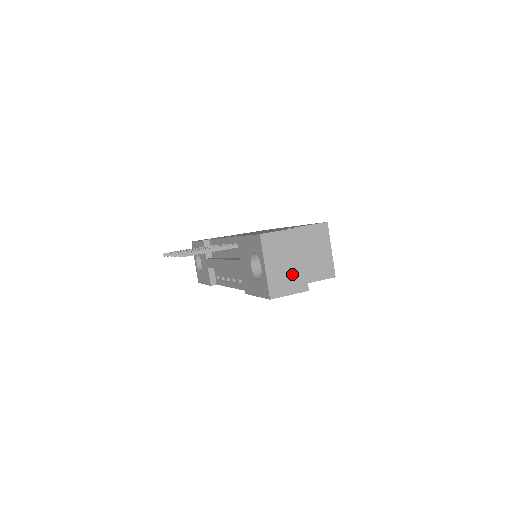
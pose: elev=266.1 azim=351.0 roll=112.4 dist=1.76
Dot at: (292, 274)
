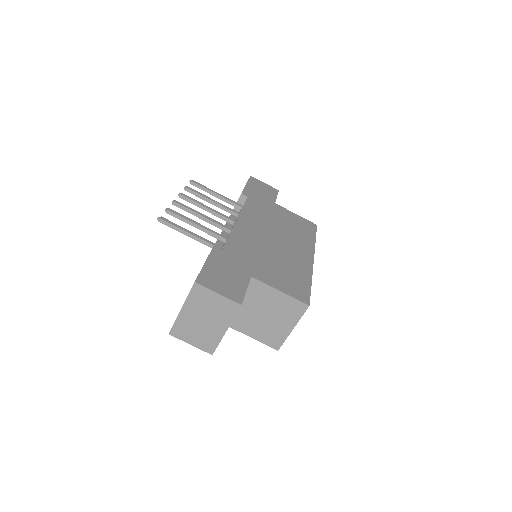
Dot at: (205, 332)
